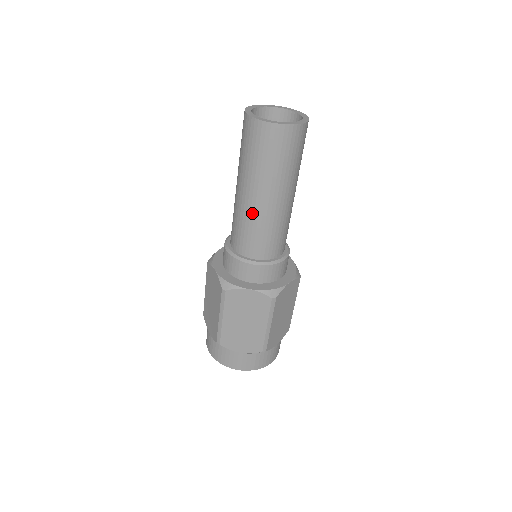
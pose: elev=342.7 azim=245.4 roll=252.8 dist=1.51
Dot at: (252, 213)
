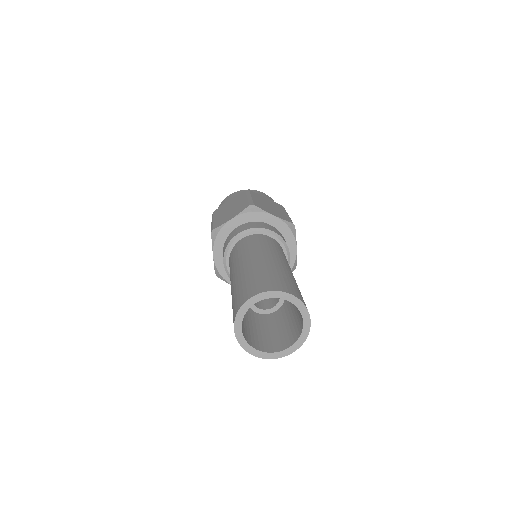
Dot at: occluded
